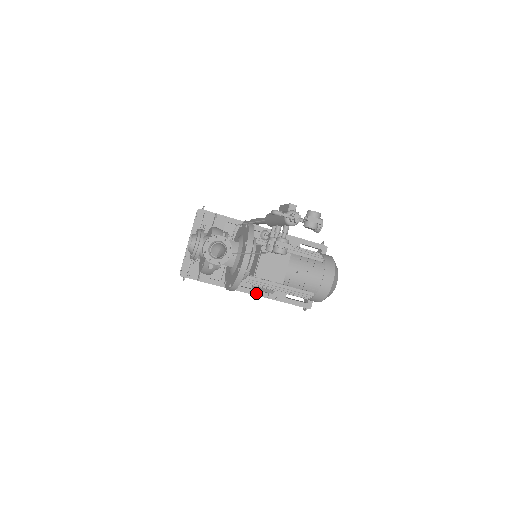
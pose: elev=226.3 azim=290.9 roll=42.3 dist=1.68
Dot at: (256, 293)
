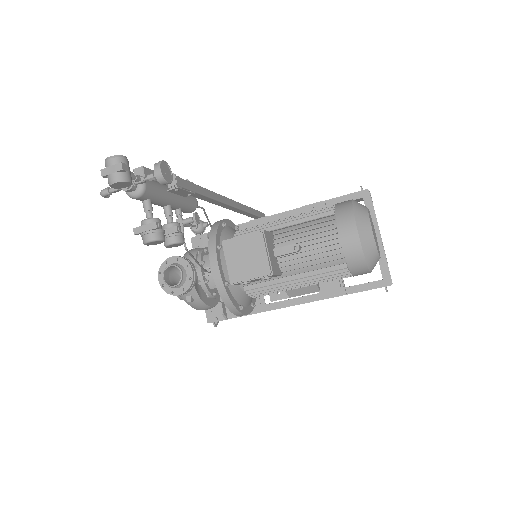
Dot at: (304, 300)
